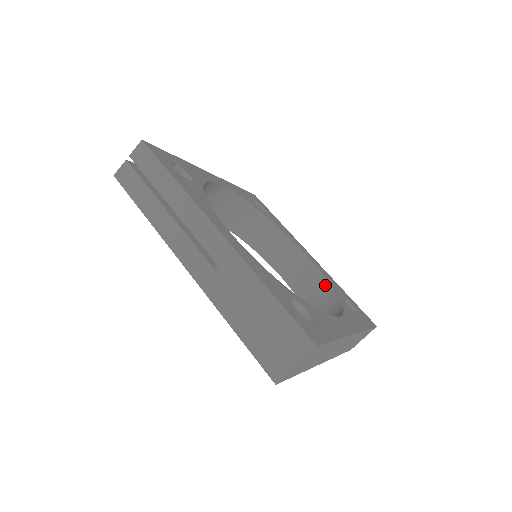
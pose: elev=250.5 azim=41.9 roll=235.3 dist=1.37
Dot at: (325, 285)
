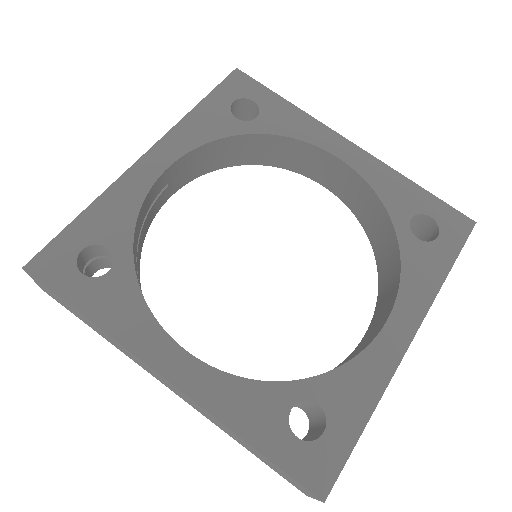
Dot at: (377, 205)
